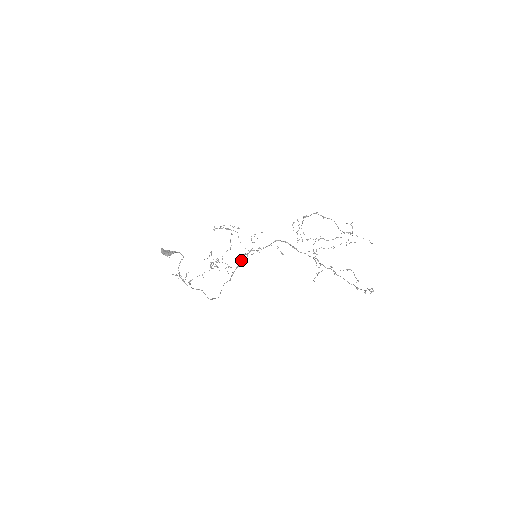
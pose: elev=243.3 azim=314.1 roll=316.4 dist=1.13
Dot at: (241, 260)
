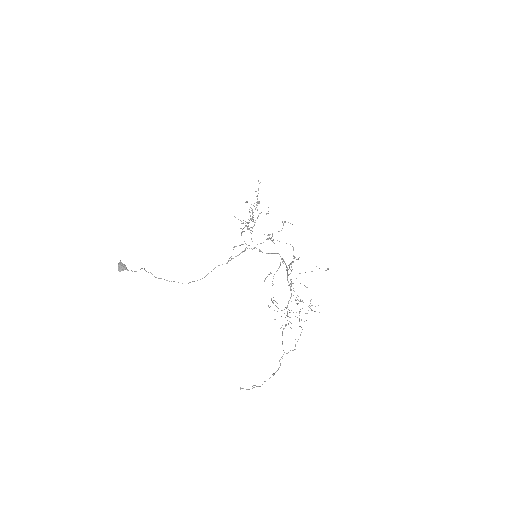
Dot at: (244, 251)
